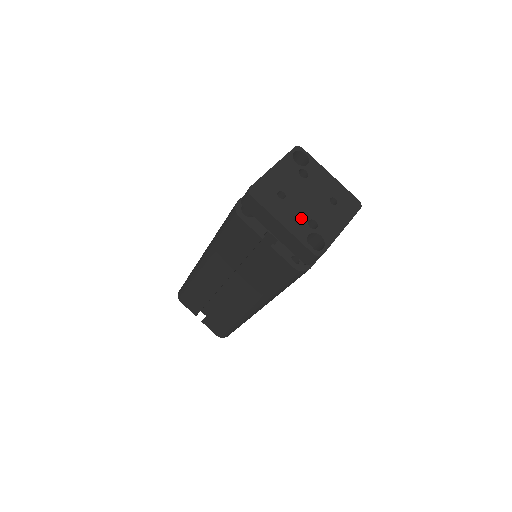
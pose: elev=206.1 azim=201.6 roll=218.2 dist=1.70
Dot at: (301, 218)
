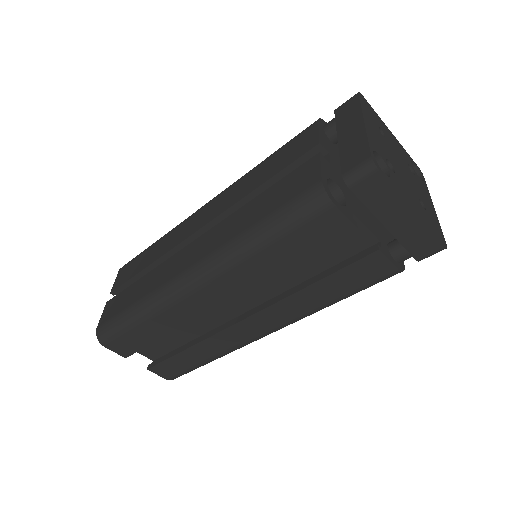
Dot at: (384, 150)
